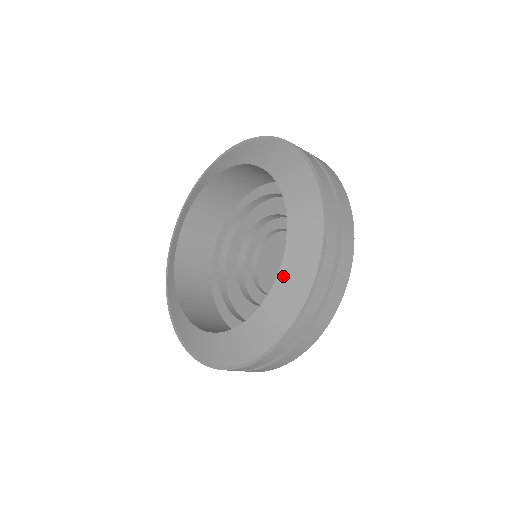
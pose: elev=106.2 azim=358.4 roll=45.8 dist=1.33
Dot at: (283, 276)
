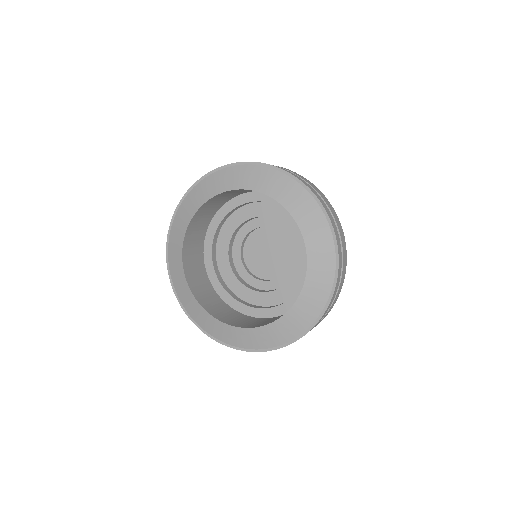
Dot at: (310, 245)
